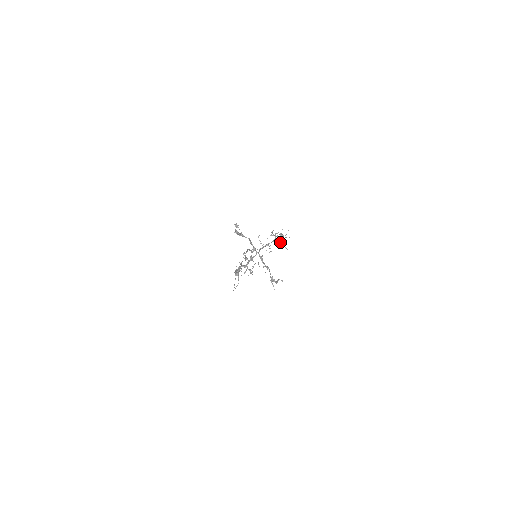
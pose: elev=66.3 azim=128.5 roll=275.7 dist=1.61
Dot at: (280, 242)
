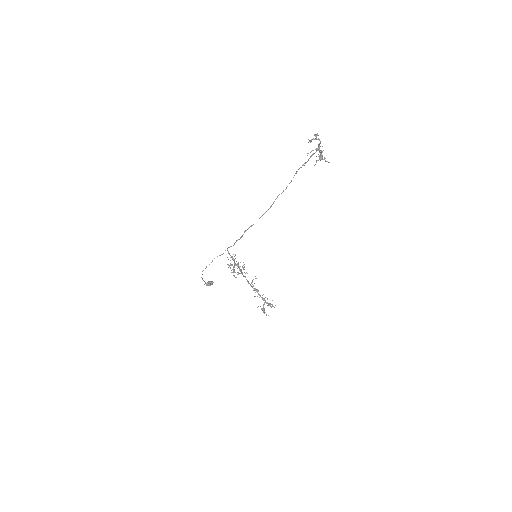
Dot at: (264, 304)
